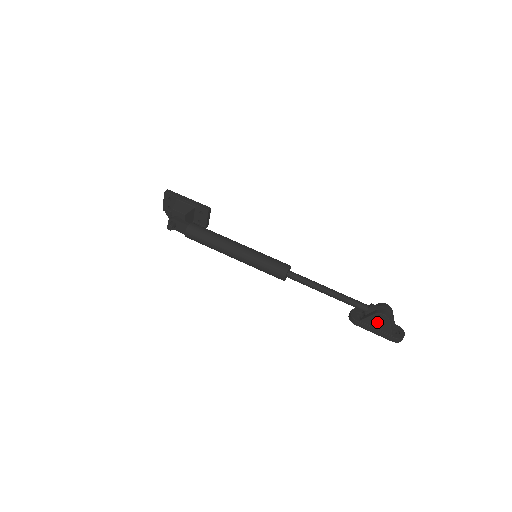
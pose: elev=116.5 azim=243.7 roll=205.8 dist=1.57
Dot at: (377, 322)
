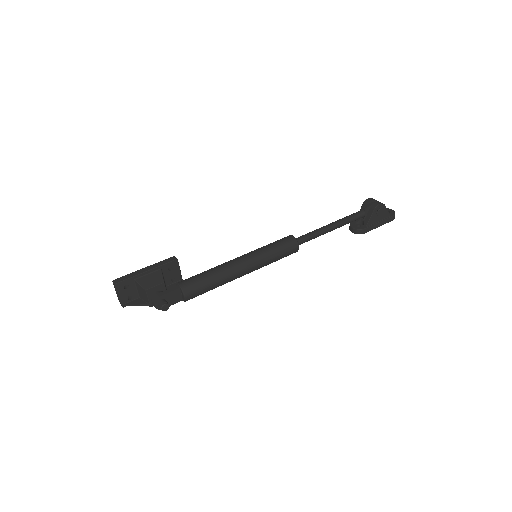
Dot at: (379, 215)
